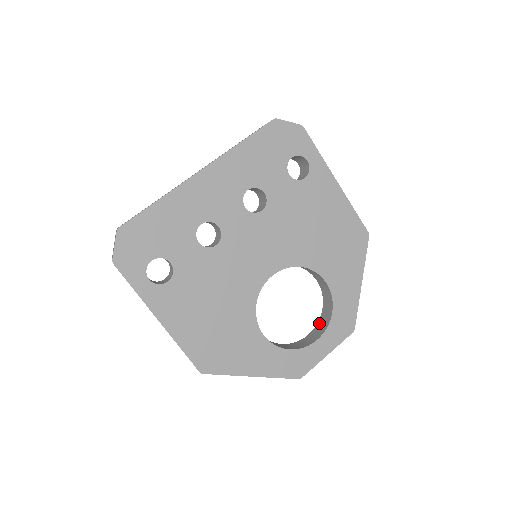
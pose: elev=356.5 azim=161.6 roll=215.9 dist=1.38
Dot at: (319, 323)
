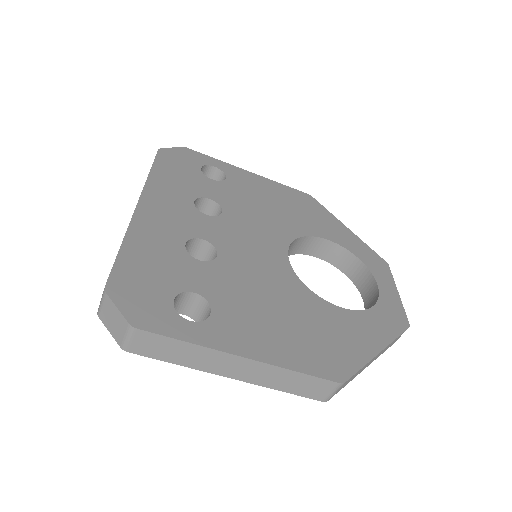
Dot at: (359, 285)
